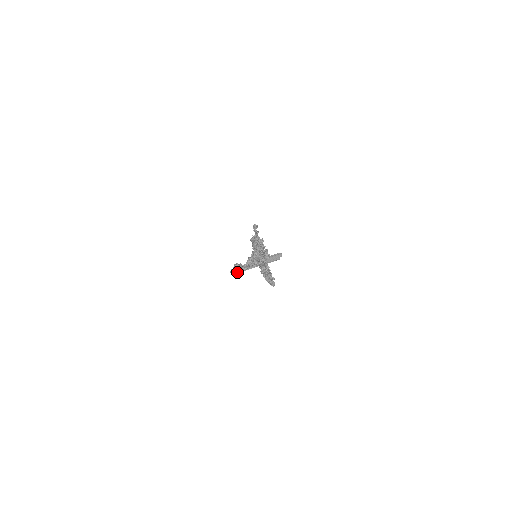
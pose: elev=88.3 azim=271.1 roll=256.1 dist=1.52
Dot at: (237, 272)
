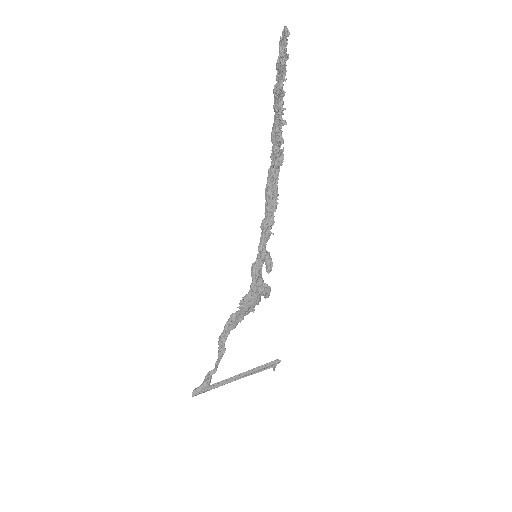
Dot at: (203, 392)
